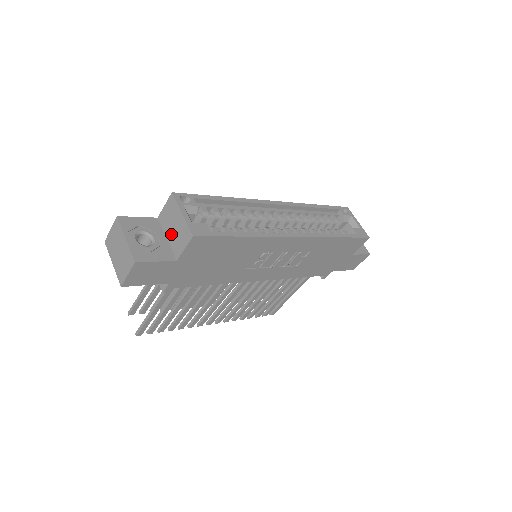
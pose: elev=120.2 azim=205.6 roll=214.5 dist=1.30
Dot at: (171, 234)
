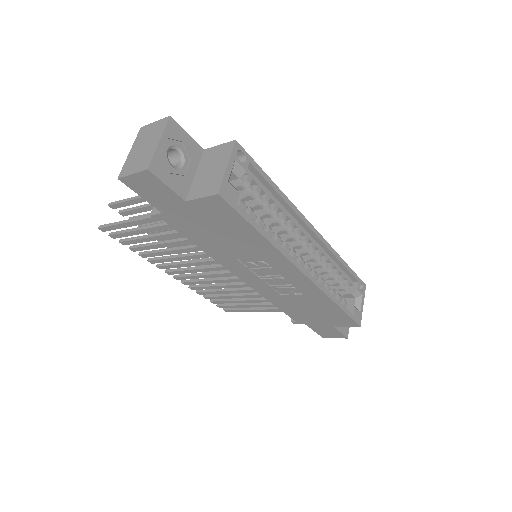
Dot at: (202, 174)
